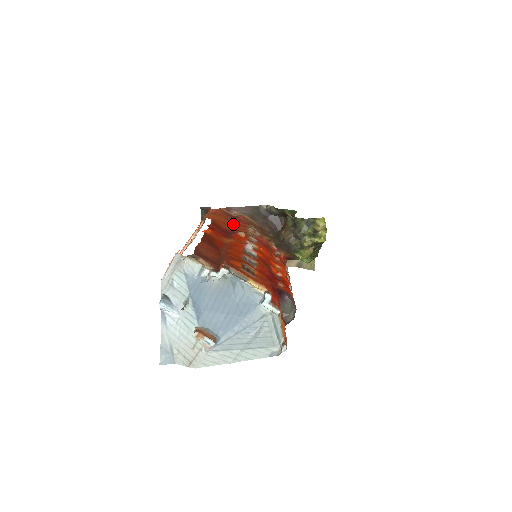
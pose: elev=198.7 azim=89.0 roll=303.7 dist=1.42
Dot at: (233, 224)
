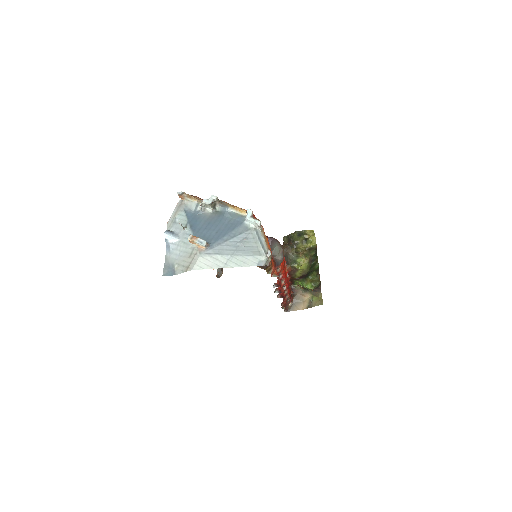
Dot at: occluded
